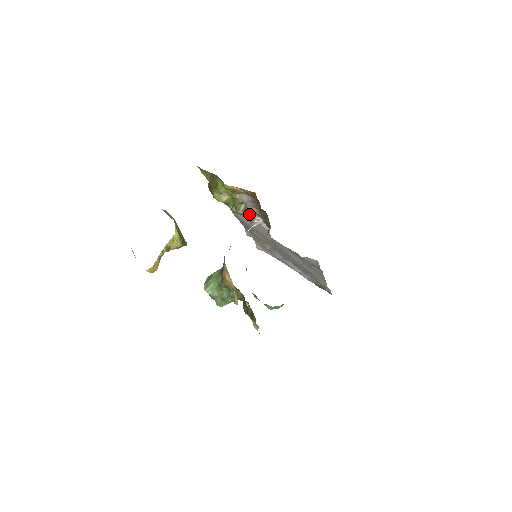
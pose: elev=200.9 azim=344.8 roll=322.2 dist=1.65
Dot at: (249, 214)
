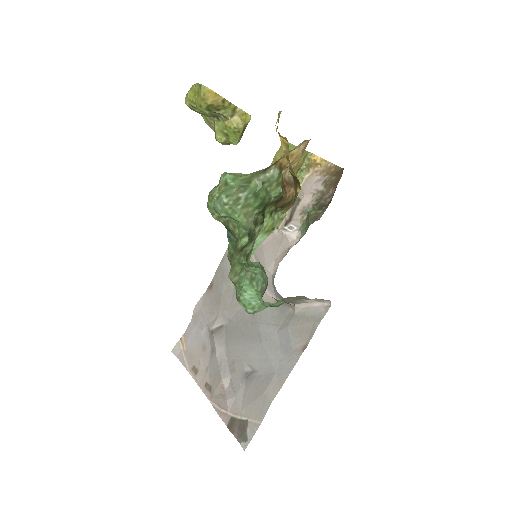
Dot at: (281, 221)
